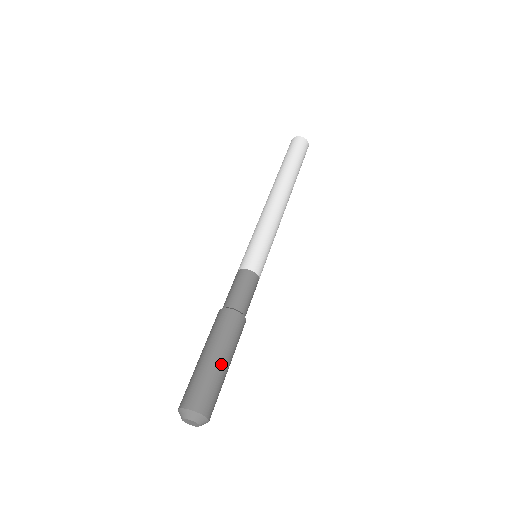
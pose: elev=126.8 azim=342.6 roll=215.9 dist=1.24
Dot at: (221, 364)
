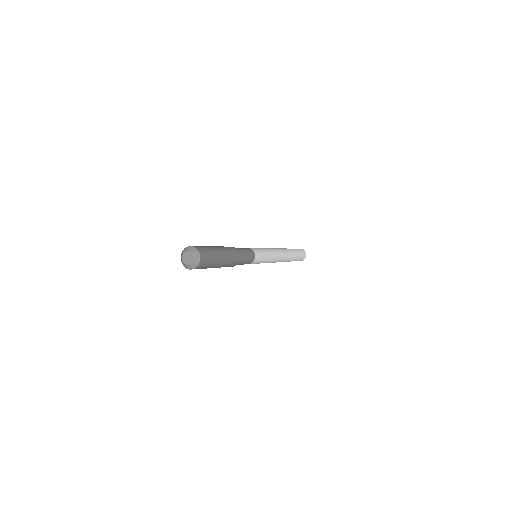
Dot at: (219, 252)
